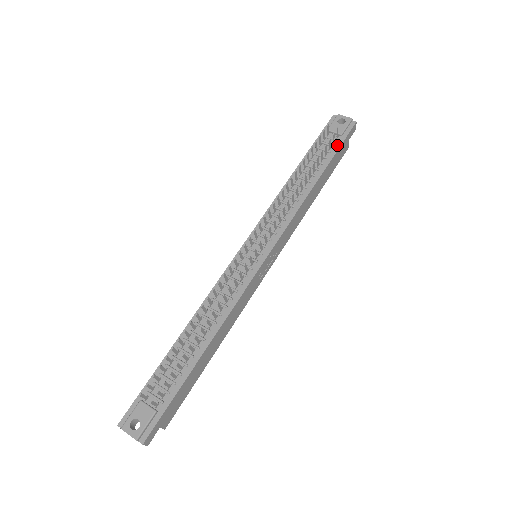
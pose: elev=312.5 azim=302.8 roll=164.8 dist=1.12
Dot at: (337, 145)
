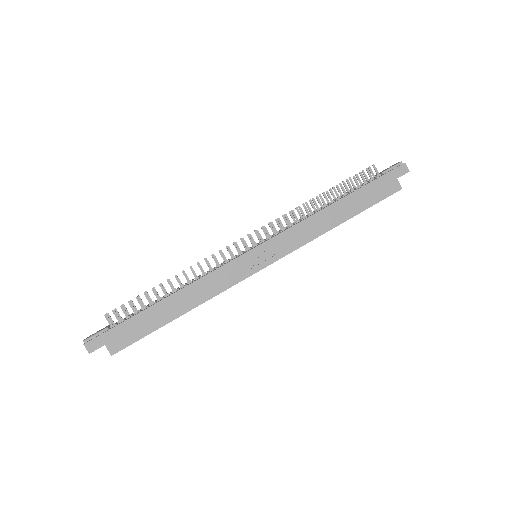
Dot at: (374, 180)
